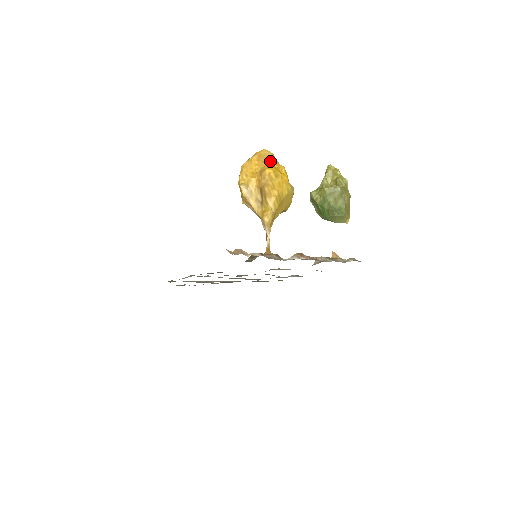
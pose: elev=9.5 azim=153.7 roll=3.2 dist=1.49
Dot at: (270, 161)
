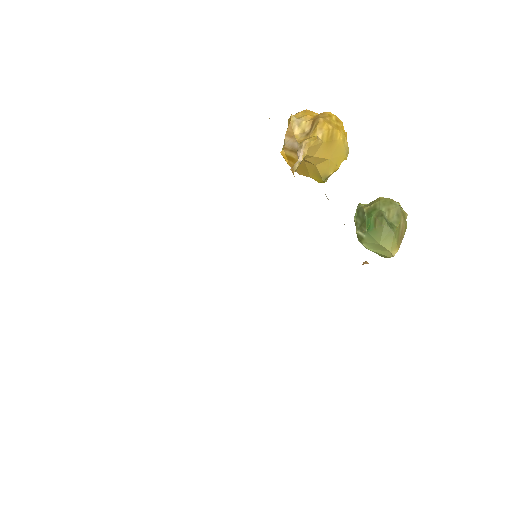
Dot at: occluded
